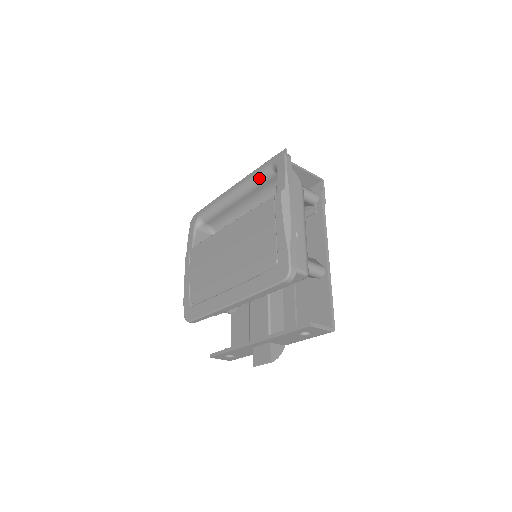
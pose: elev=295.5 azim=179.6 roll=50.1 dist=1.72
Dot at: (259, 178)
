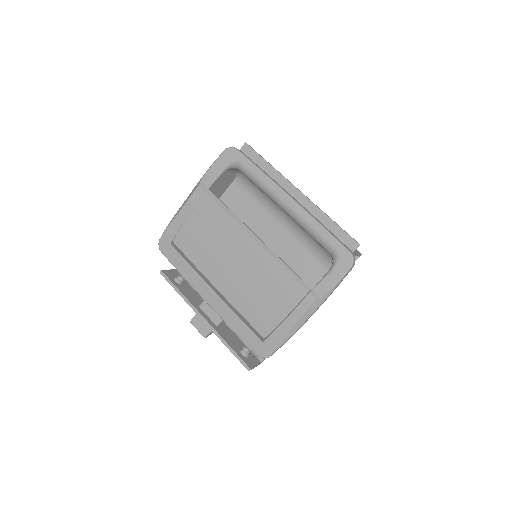
Dot at: (316, 238)
